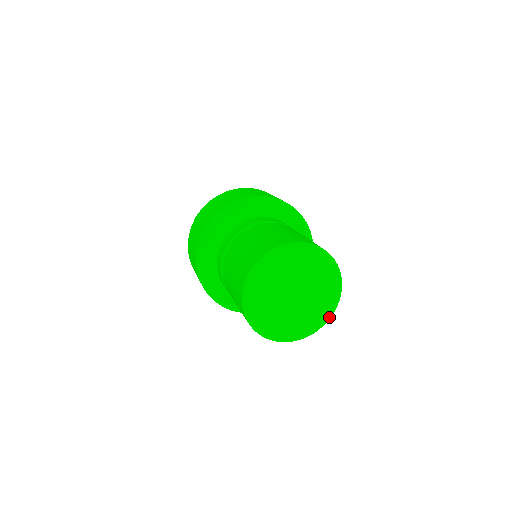
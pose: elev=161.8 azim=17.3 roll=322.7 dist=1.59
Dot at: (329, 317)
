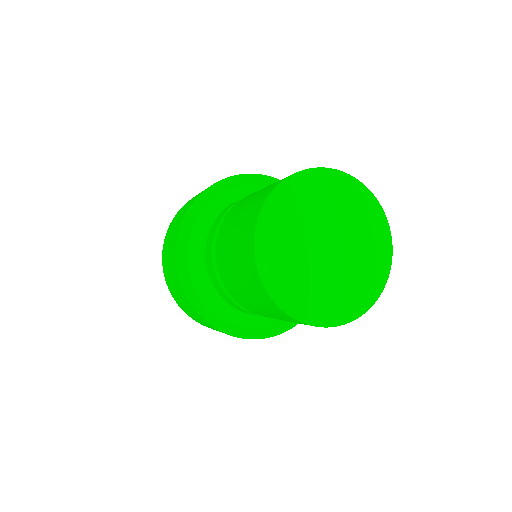
Dot at: (331, 324)
